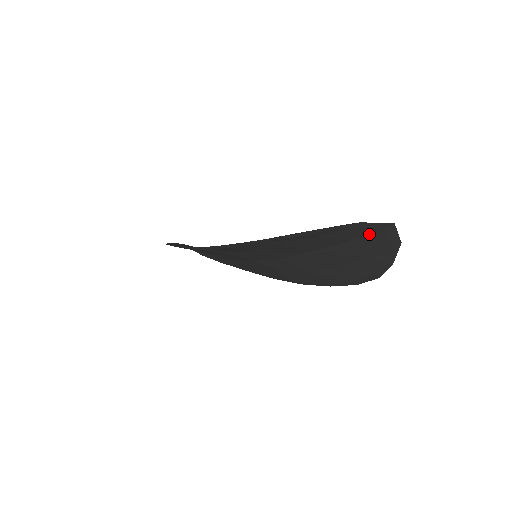
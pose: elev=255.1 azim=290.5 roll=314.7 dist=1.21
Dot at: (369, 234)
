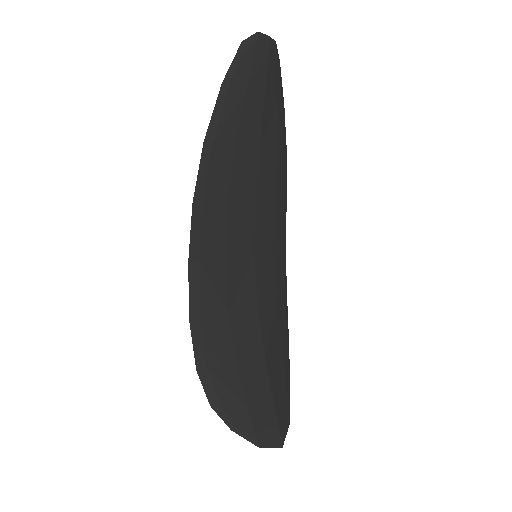
Dot at: (276, 421)
